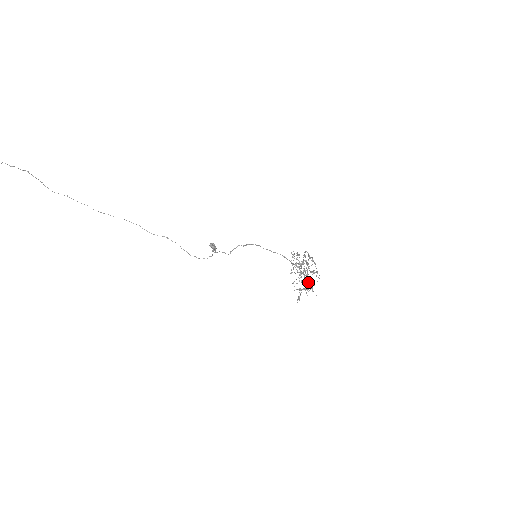
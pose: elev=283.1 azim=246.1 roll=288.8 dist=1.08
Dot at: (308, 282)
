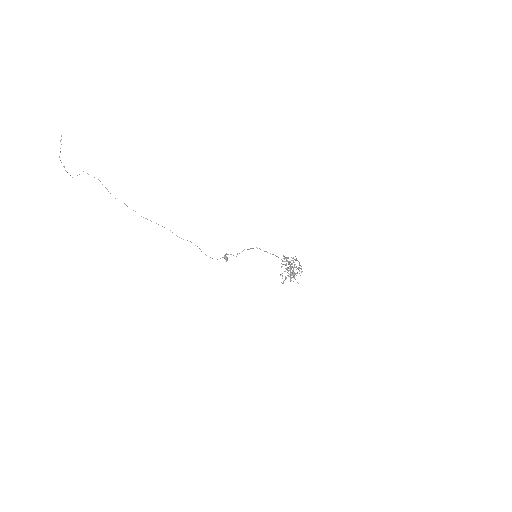
Dot at: occluded
